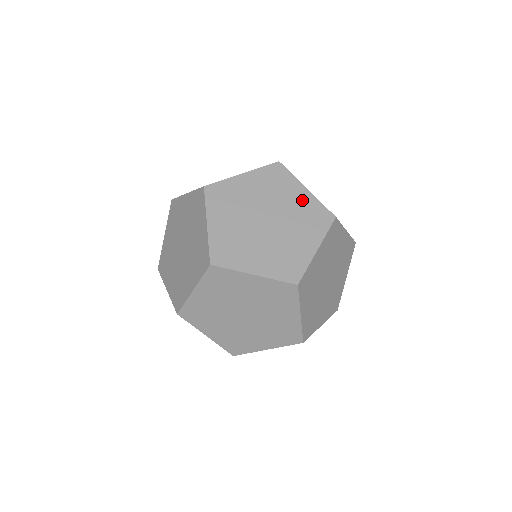
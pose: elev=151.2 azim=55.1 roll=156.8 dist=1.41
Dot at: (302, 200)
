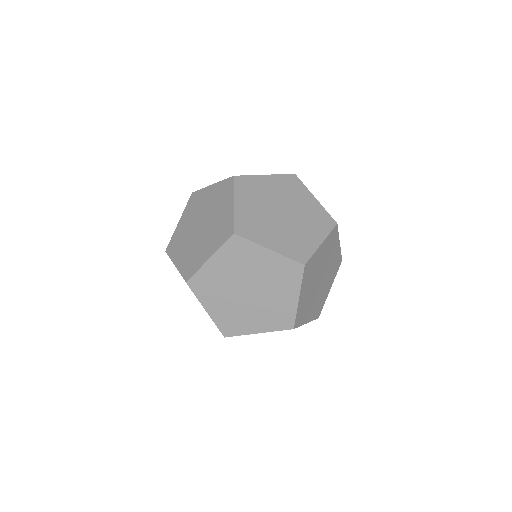
Dot at: (311, 205)
